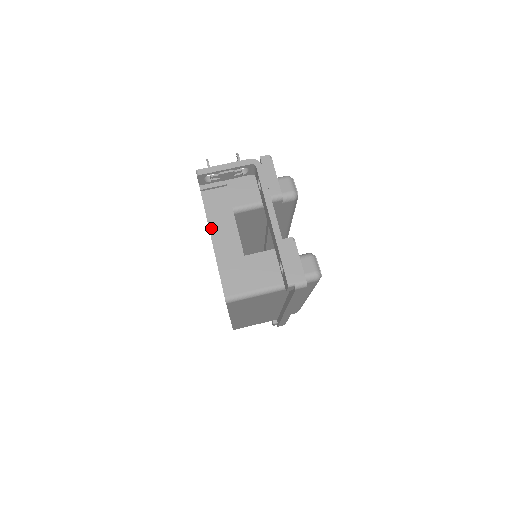
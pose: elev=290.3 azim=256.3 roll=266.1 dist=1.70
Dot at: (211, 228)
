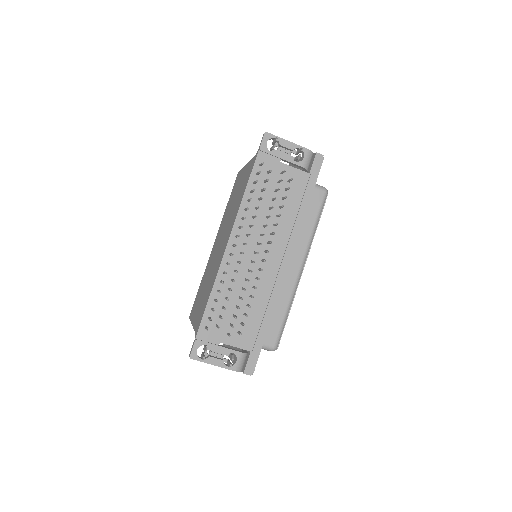
Dot at: occluded
